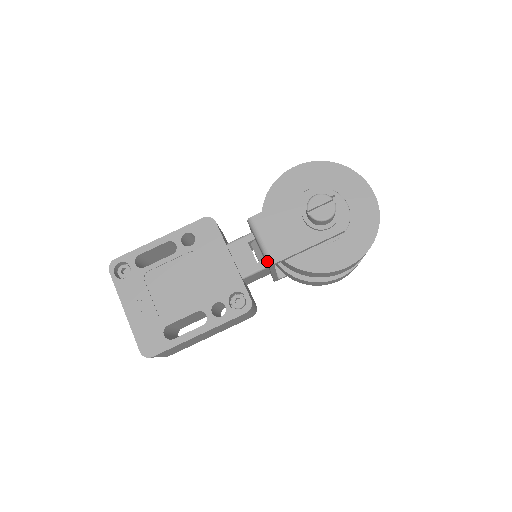
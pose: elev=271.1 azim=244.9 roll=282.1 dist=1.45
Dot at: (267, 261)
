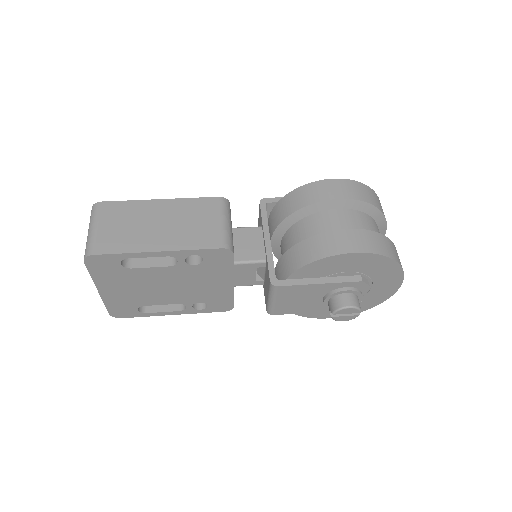
Dot at: occluded
